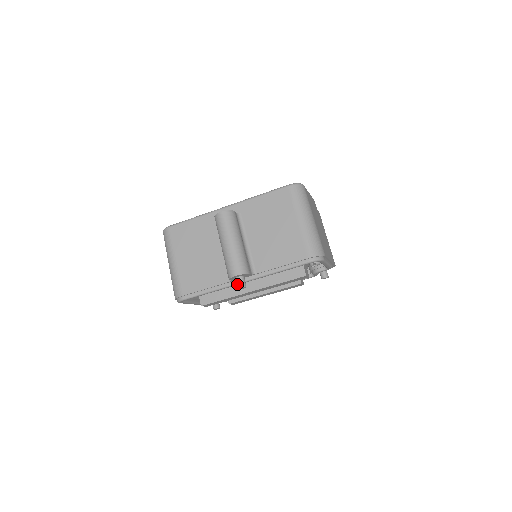
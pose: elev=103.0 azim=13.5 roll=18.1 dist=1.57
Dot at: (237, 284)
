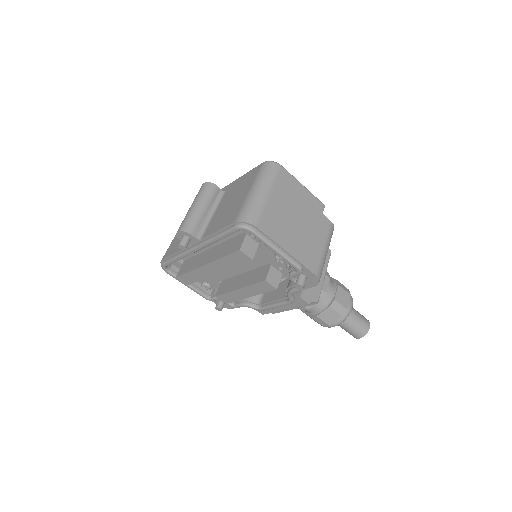
Dot at: (180, 243)
